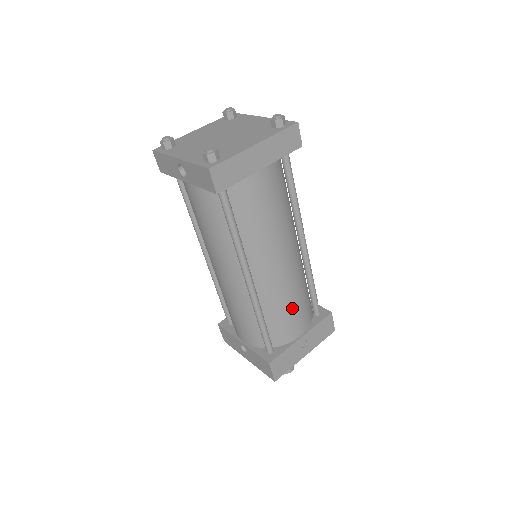
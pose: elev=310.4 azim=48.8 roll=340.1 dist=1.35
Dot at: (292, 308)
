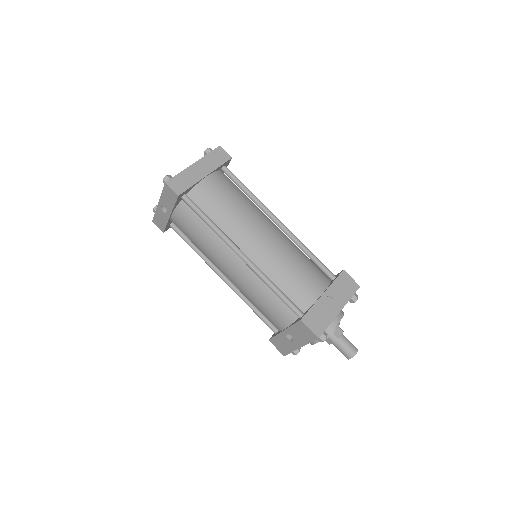
Dot at: (296, 270)
